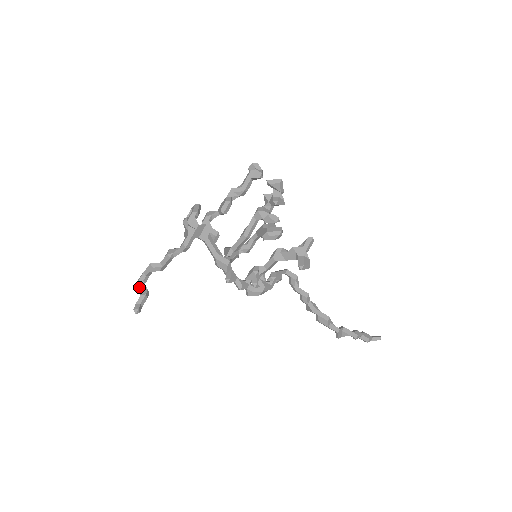
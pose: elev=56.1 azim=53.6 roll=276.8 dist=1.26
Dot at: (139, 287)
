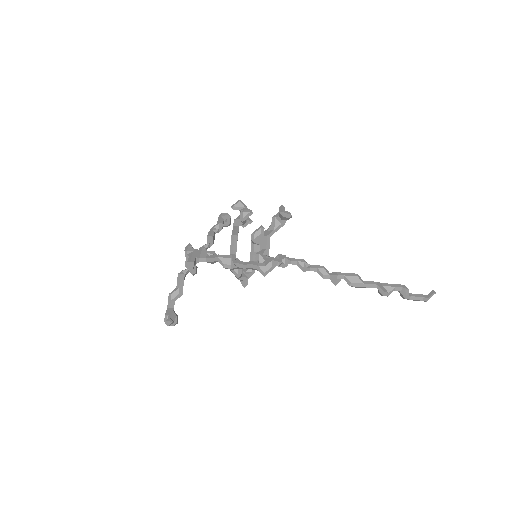
Dot at: (167, 318)
